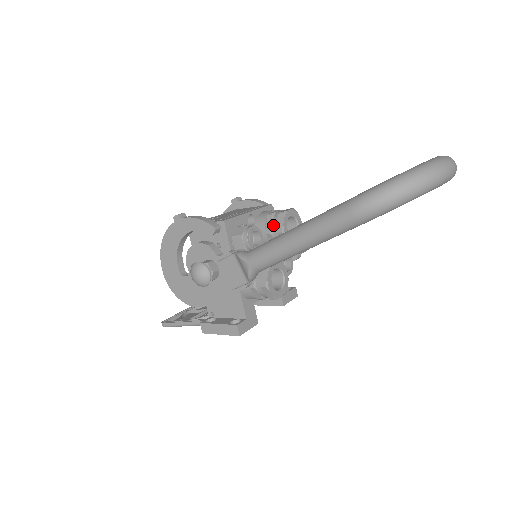
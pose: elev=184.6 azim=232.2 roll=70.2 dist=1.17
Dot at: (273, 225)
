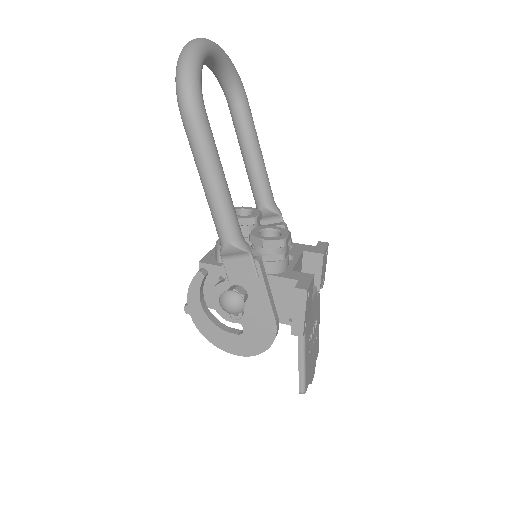
Dot at: occluded
